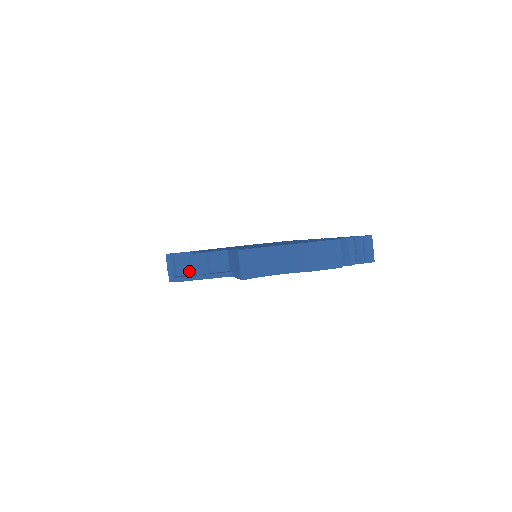
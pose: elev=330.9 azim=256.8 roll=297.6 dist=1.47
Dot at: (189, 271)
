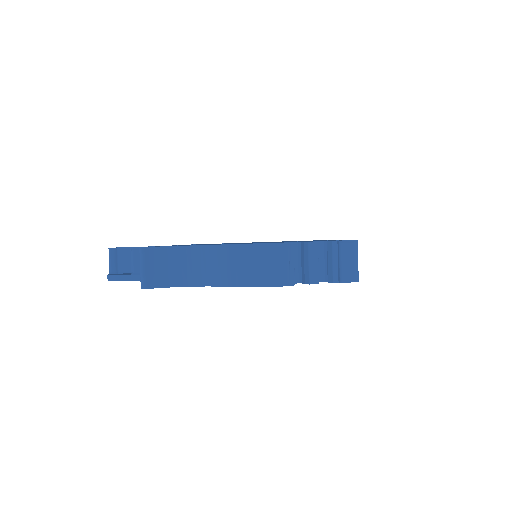
Dot at: occluded
